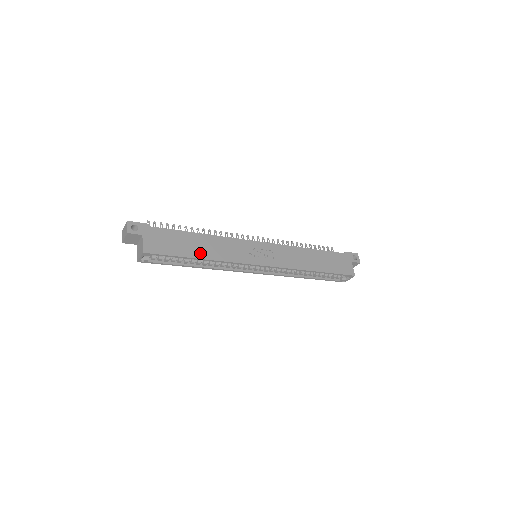
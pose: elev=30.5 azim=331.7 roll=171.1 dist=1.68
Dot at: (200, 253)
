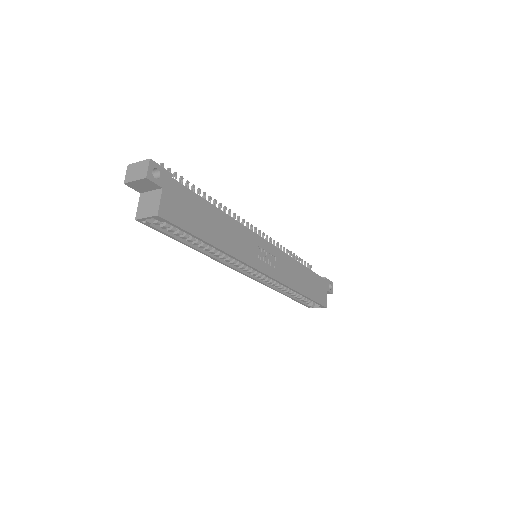
Dot at: (215, 238)
